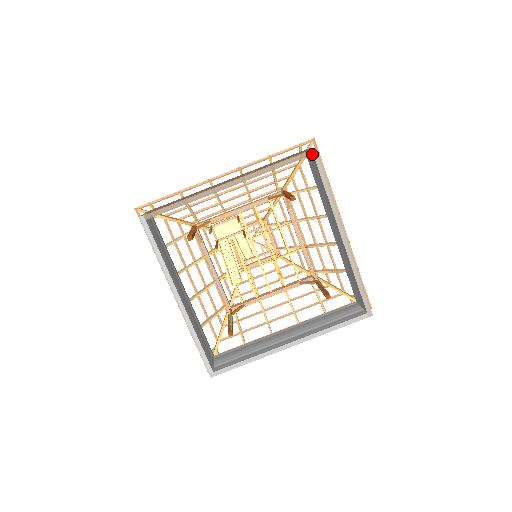
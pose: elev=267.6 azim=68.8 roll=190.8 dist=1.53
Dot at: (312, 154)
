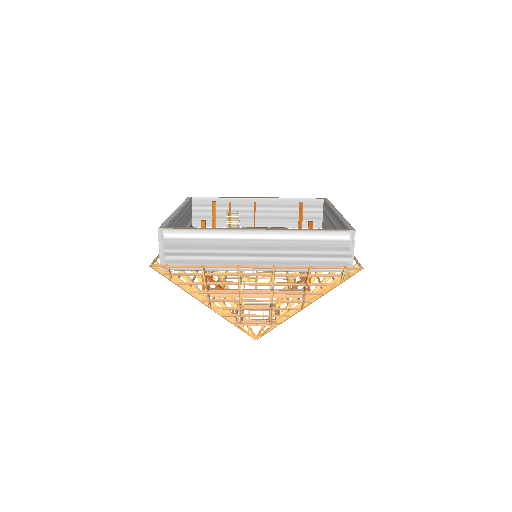
Dot at: (323, 199)
